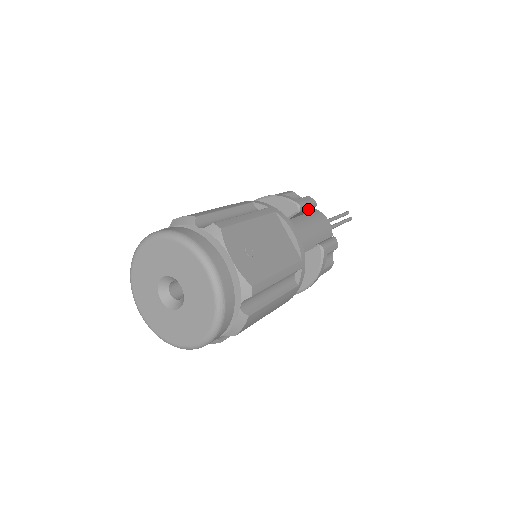
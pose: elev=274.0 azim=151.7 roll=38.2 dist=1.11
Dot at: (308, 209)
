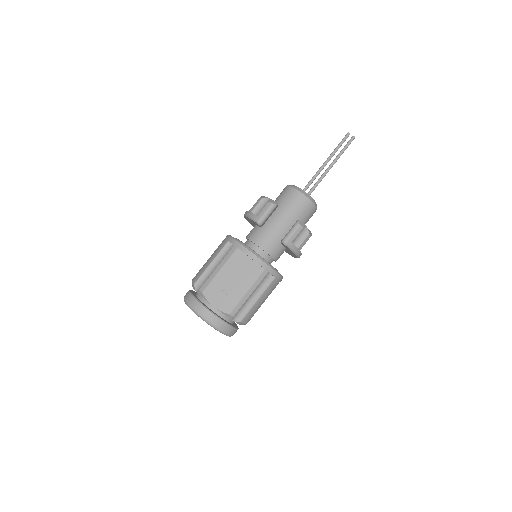
Dot at: (271, 213)
